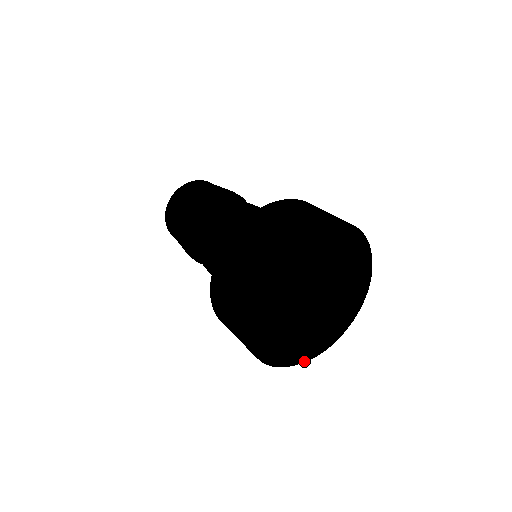
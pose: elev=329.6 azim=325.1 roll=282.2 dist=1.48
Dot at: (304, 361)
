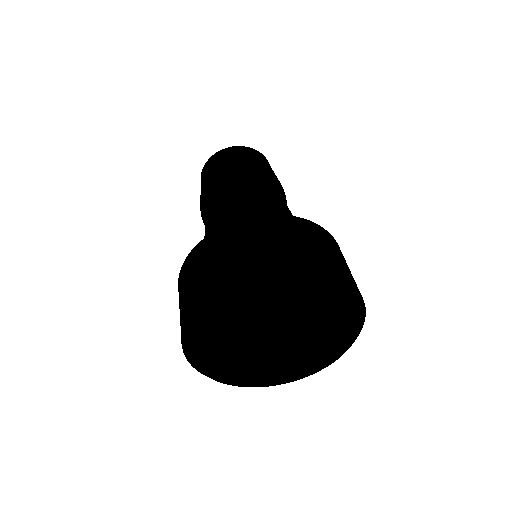
Dot at: (263, 386)
